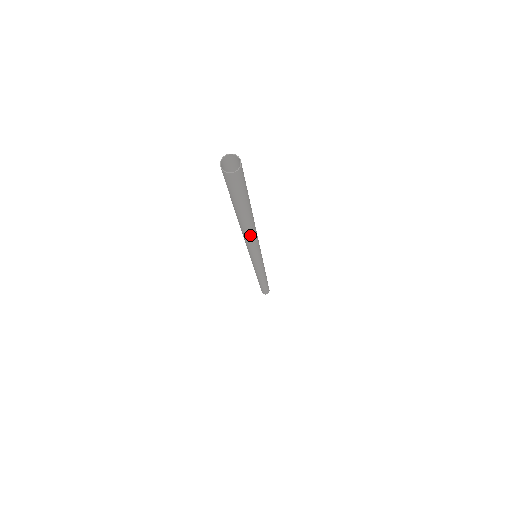
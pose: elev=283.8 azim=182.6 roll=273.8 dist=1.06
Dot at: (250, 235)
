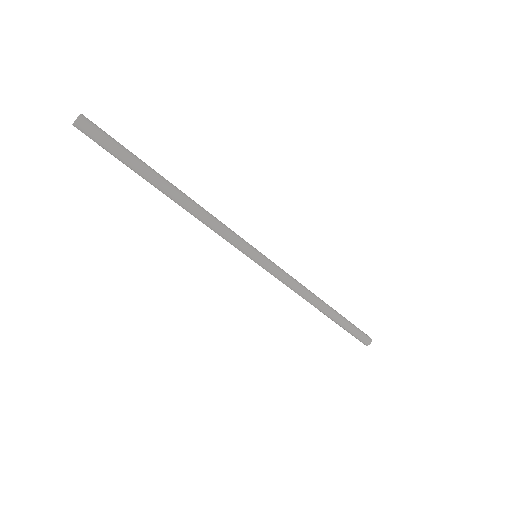
Dot at: (186, 210)
